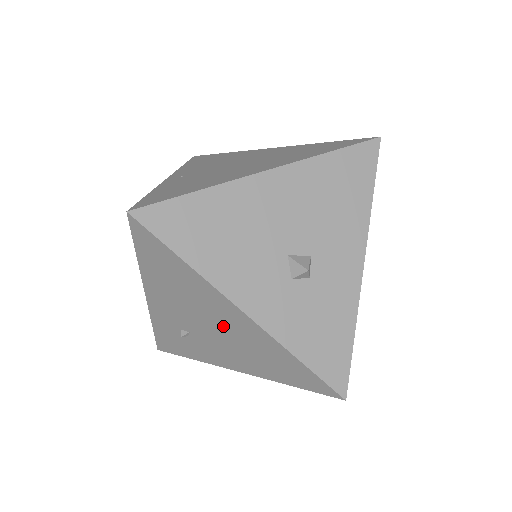
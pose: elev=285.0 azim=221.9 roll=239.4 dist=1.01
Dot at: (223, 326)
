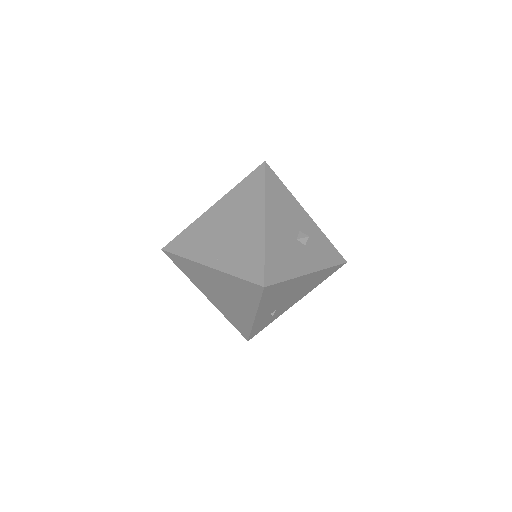
Dot at: (297, 289)
